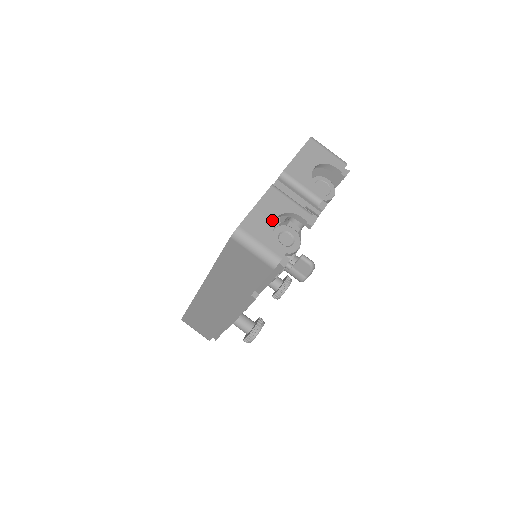
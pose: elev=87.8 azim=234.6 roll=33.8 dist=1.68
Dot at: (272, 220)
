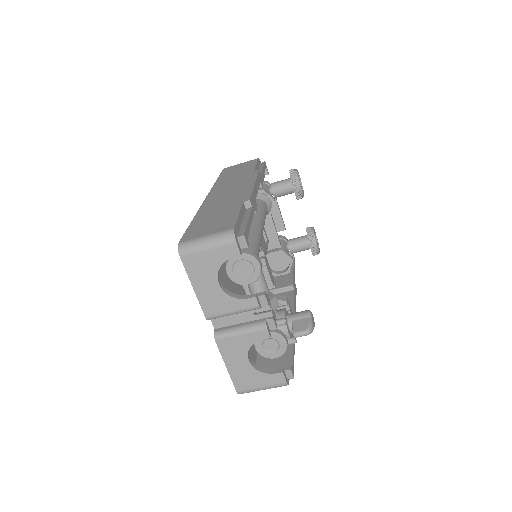
Dot at: (248, 365)
